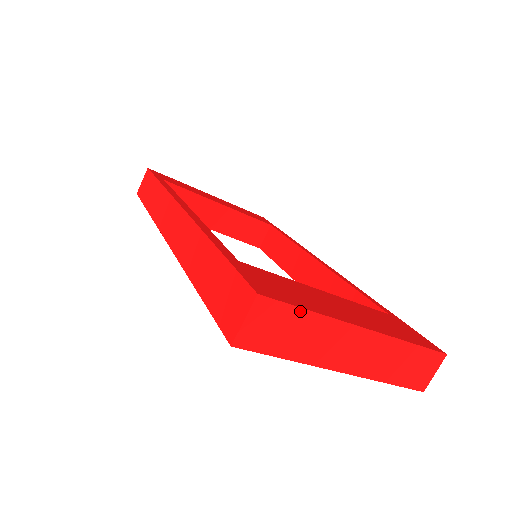
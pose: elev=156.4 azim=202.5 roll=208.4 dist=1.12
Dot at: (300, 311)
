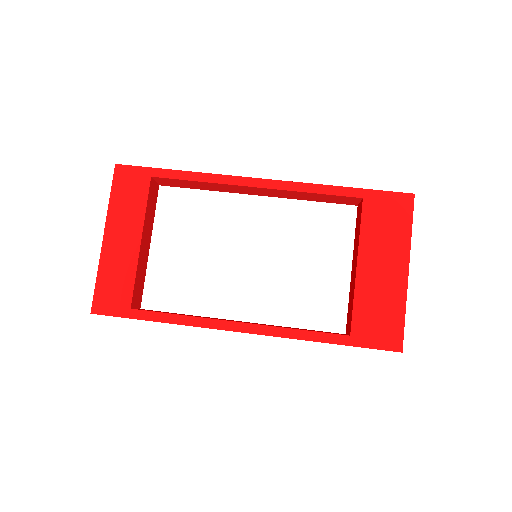
Dot at: (404, 322)
